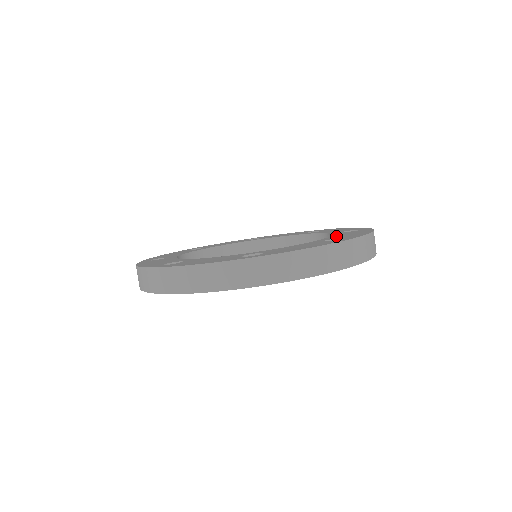
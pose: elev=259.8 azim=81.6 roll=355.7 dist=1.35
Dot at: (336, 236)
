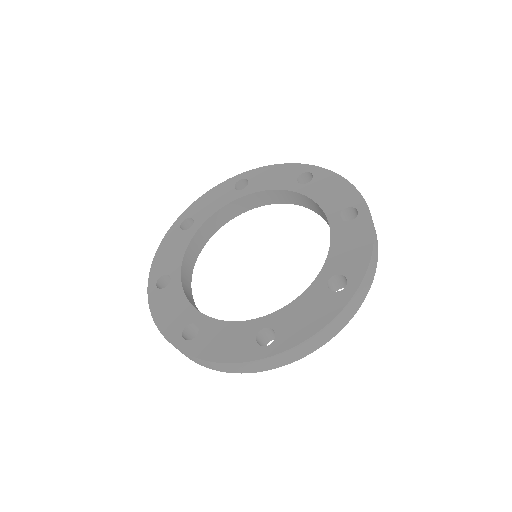
Dot at: (336, 255)
